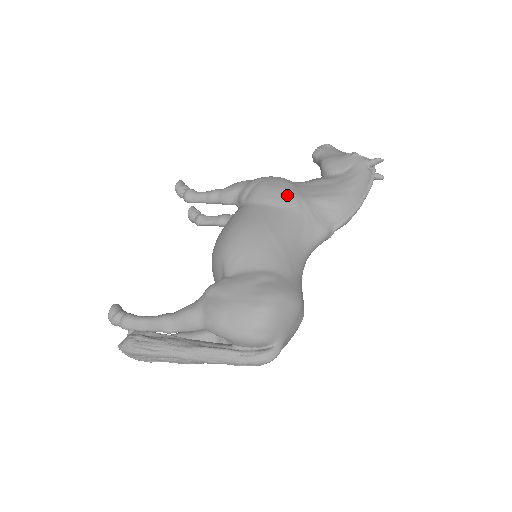
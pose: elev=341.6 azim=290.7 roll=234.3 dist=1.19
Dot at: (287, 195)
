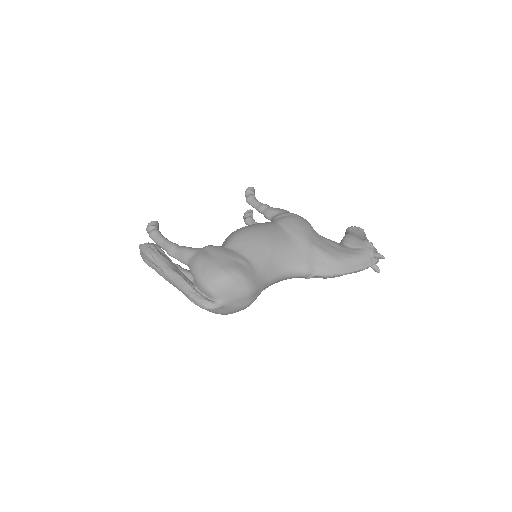
Dot at: (301, 232)
